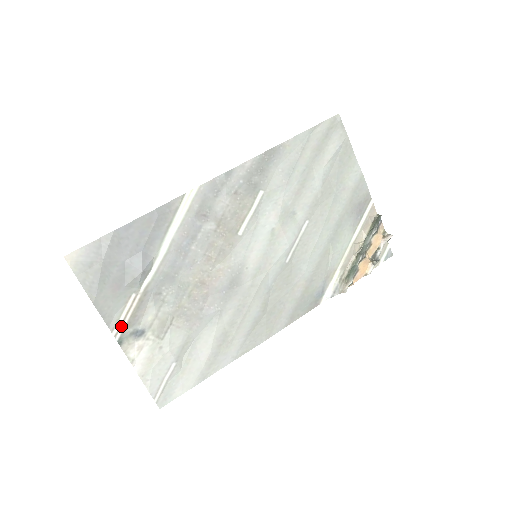
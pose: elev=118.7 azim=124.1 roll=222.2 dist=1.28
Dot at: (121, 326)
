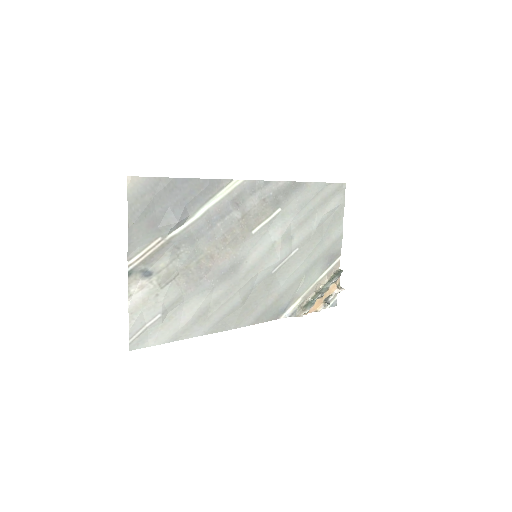
Dot at: (138, 260)
